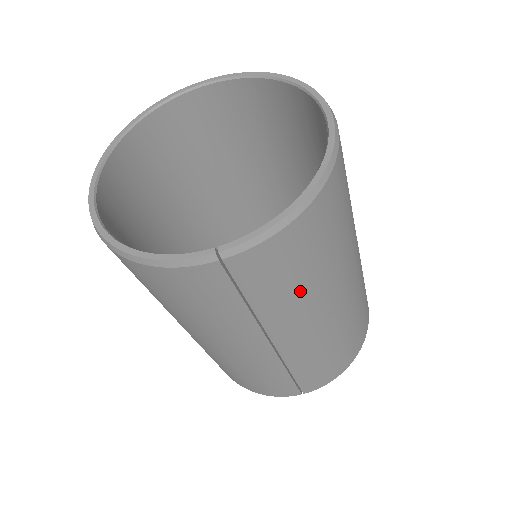
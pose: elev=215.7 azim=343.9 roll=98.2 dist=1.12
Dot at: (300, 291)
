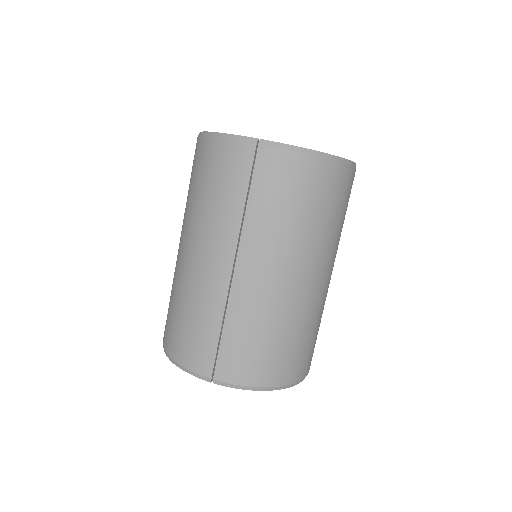
Dot at: (280, 221)
